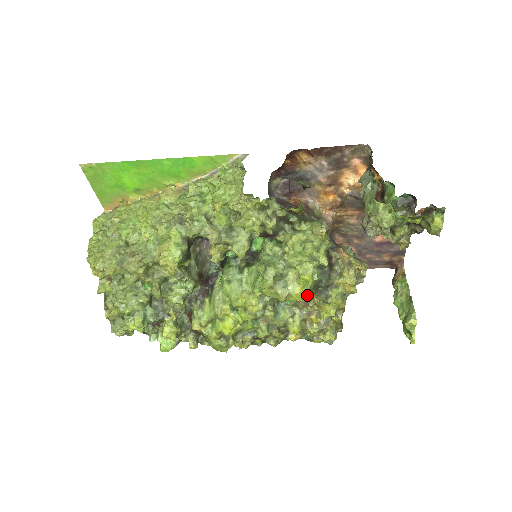
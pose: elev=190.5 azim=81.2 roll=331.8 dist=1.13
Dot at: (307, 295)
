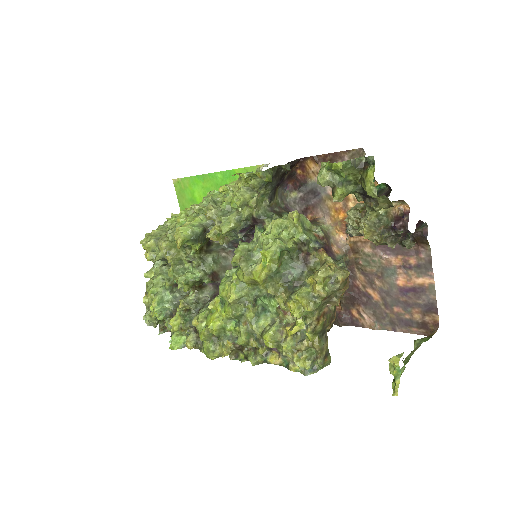
Dot at: (276, 287)
